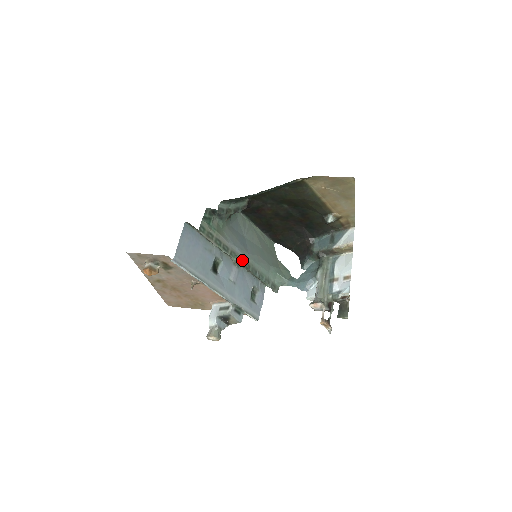
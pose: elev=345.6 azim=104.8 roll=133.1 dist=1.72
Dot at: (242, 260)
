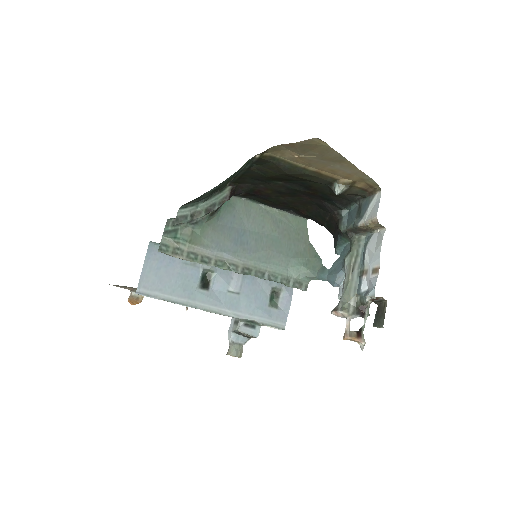
Dot at: (236, 266)
